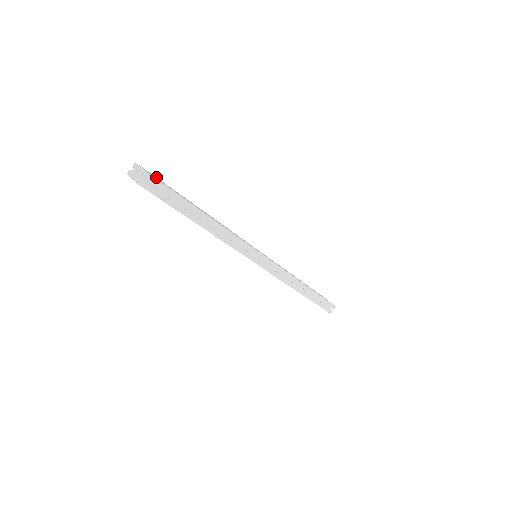
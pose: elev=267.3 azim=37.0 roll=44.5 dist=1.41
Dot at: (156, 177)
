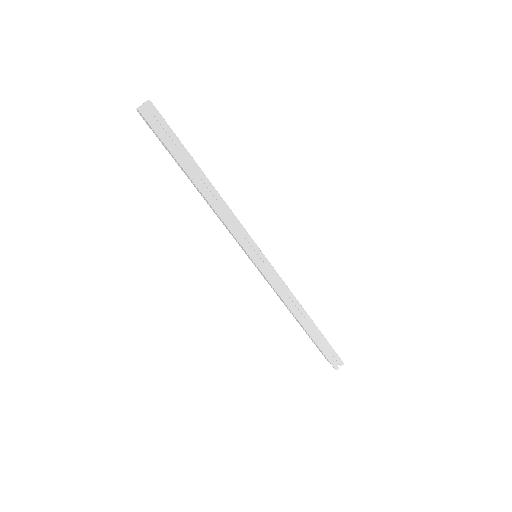
Dot at: occluded
